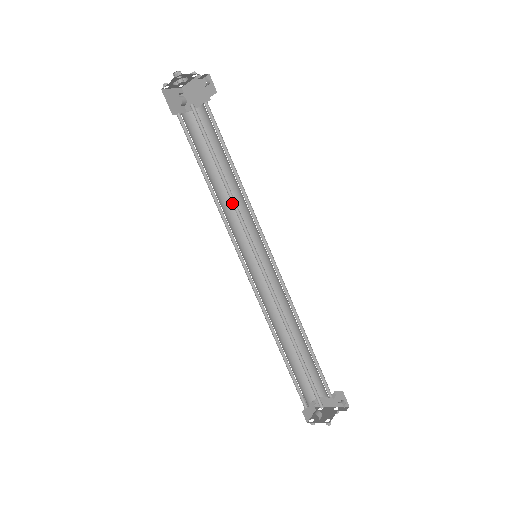
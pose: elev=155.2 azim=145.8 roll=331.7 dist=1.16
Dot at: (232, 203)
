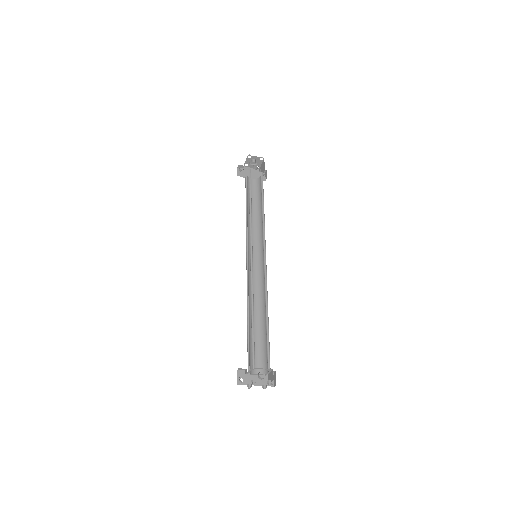
Dot at: (262, 220)
